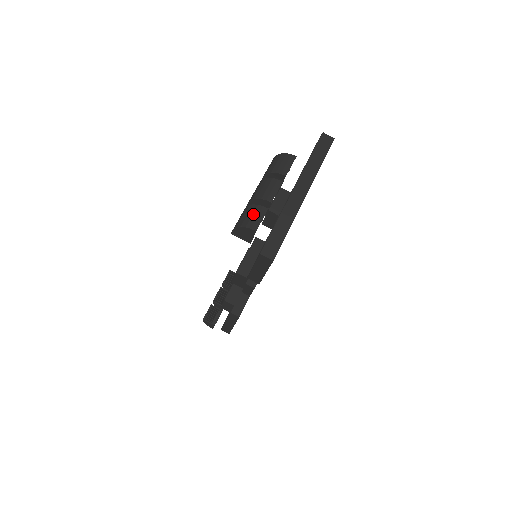
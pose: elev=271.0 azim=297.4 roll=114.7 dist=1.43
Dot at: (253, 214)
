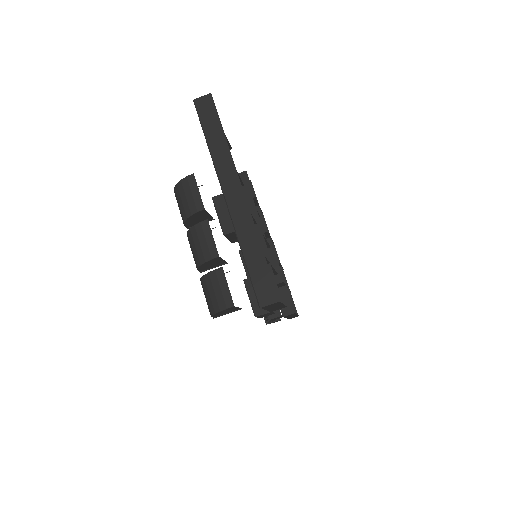
Dot at: (214, 289)
